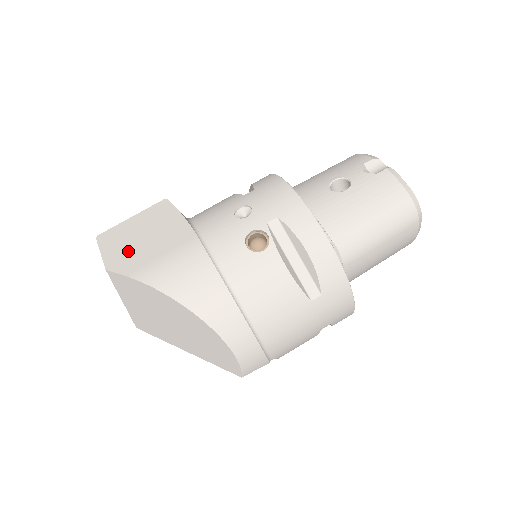
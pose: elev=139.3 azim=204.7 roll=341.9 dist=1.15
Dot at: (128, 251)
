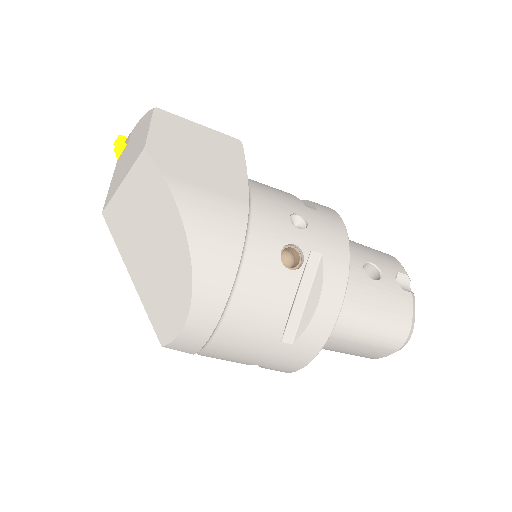
Dot at: (178, 152)
